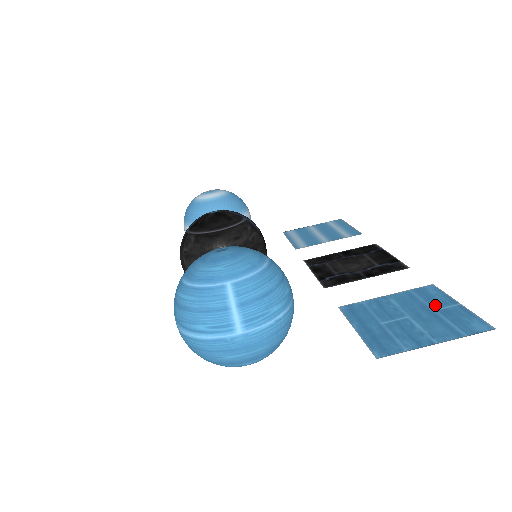
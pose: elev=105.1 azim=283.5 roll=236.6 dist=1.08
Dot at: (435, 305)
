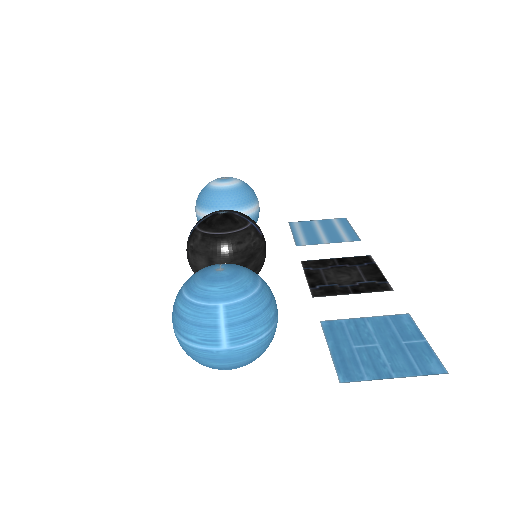
Dot at: (404, 337)
